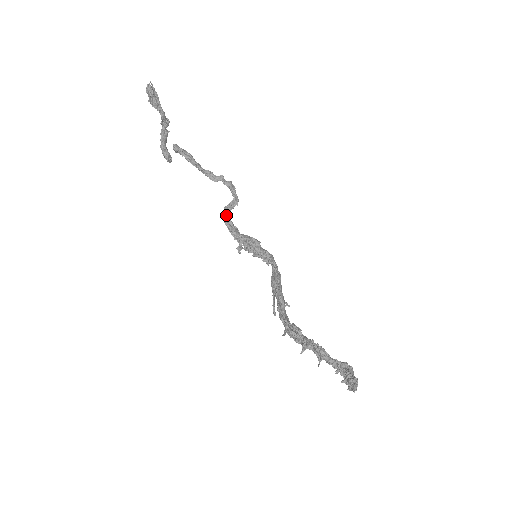
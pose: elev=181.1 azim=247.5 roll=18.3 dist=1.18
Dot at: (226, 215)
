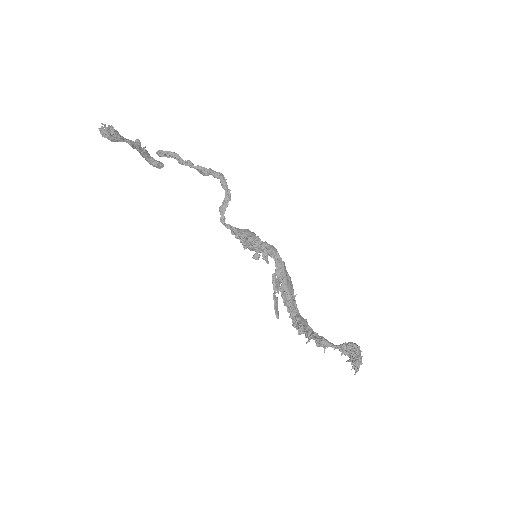
Dot at: (221, 219)
